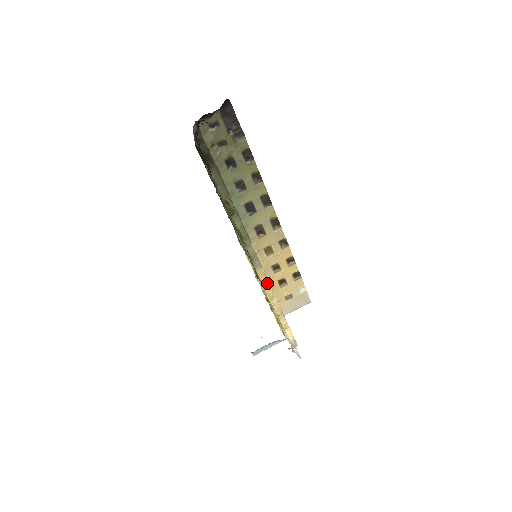
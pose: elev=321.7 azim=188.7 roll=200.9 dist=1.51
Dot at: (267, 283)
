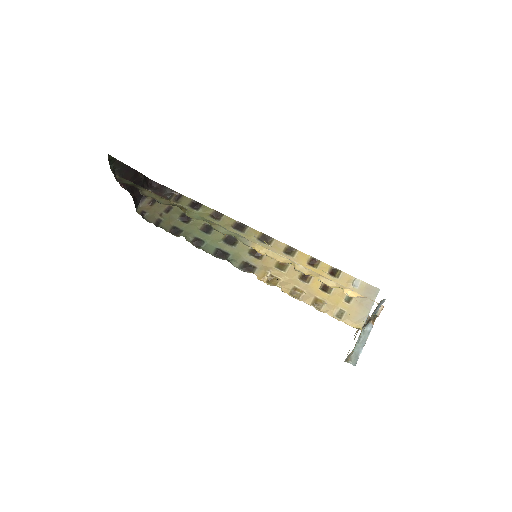
Dot at: (275, 255)
